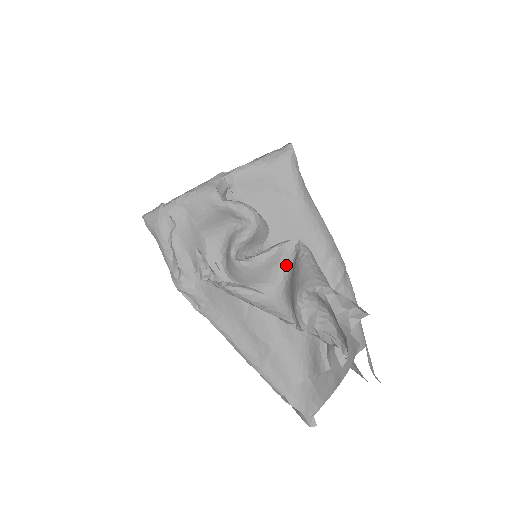
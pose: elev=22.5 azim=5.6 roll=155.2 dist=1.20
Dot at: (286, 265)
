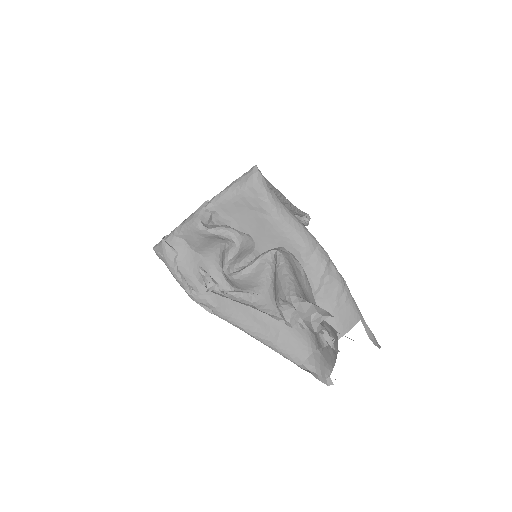
Dot at: (271, 271)
